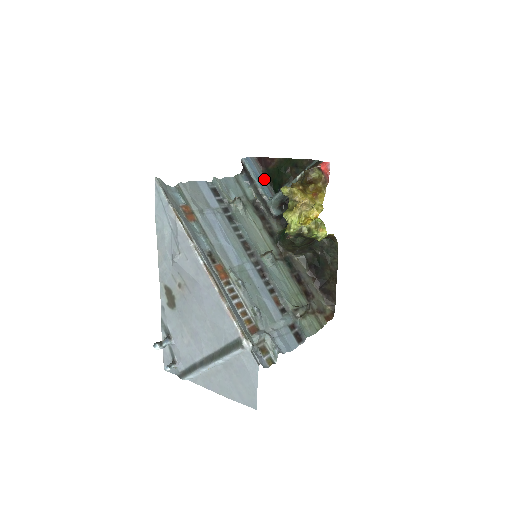
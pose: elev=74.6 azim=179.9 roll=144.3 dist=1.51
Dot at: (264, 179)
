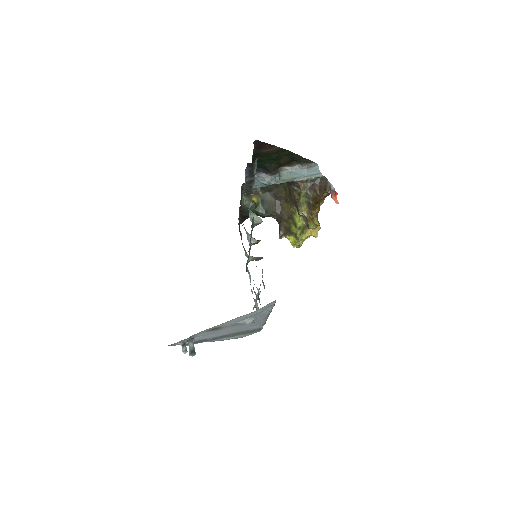
Dot at: occluded
